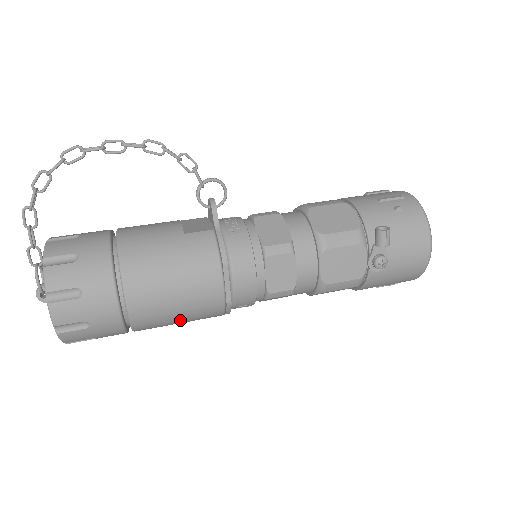
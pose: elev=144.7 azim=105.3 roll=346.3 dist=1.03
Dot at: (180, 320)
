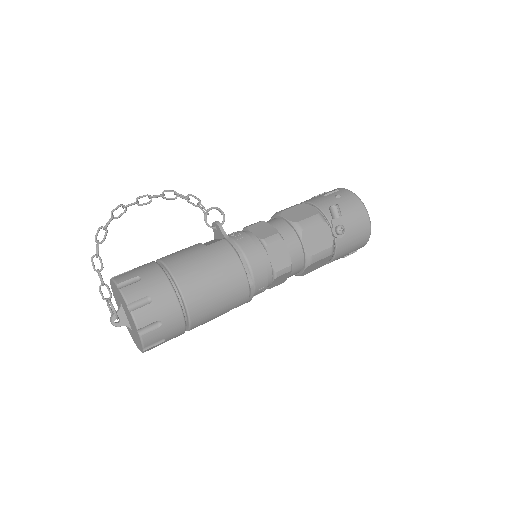
Dot at: (221, 308)
